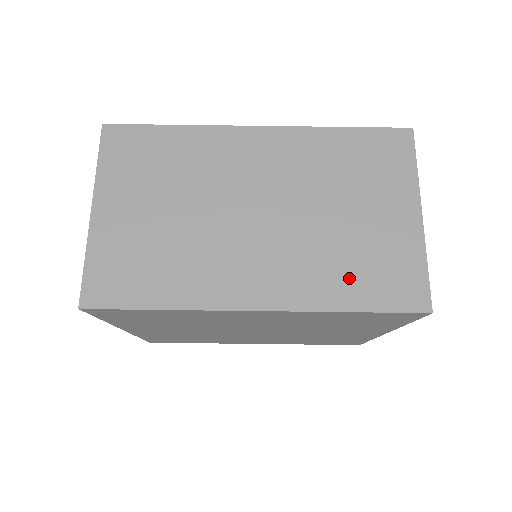
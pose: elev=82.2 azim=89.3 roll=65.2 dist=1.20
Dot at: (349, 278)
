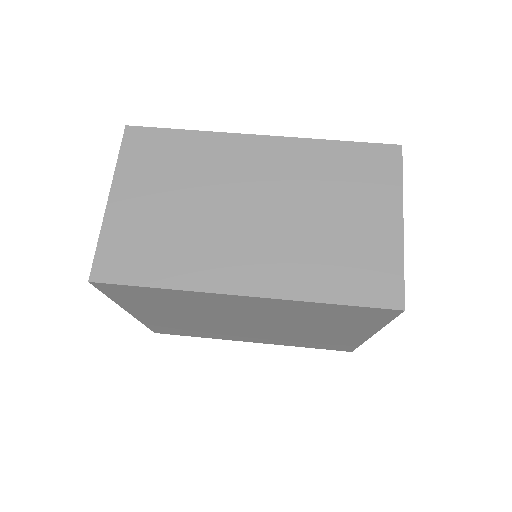
Dot at: (331, 273)
